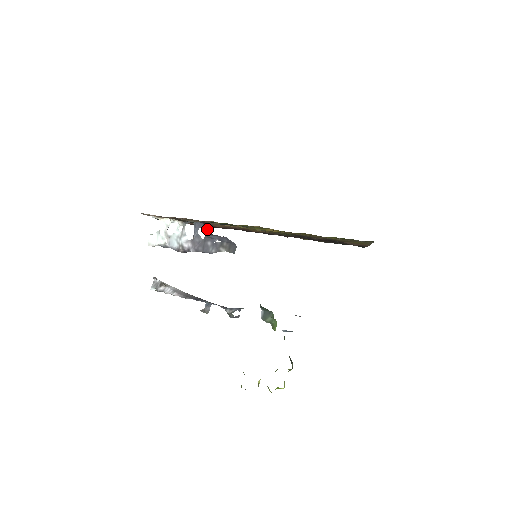
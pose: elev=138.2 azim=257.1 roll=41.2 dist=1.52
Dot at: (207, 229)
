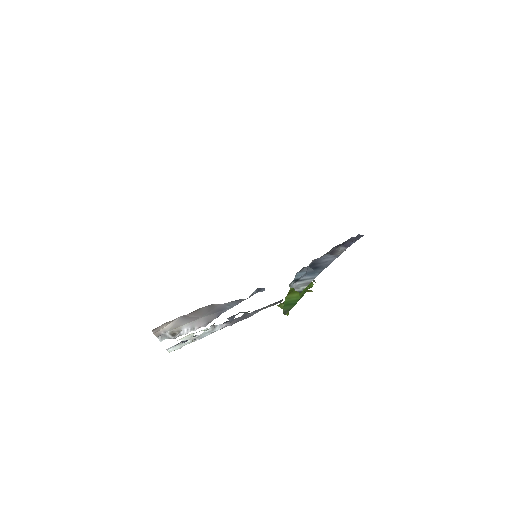
Dot at: occluded
